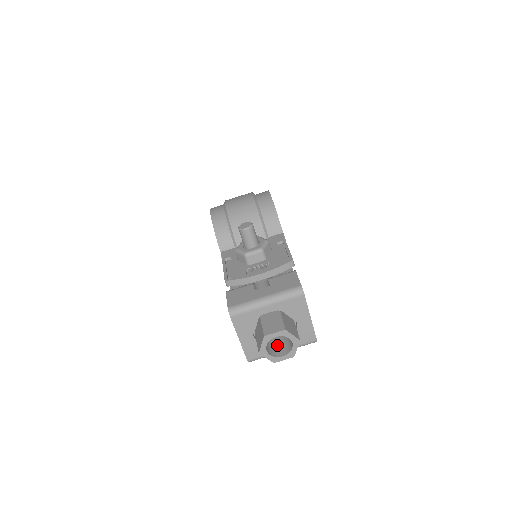
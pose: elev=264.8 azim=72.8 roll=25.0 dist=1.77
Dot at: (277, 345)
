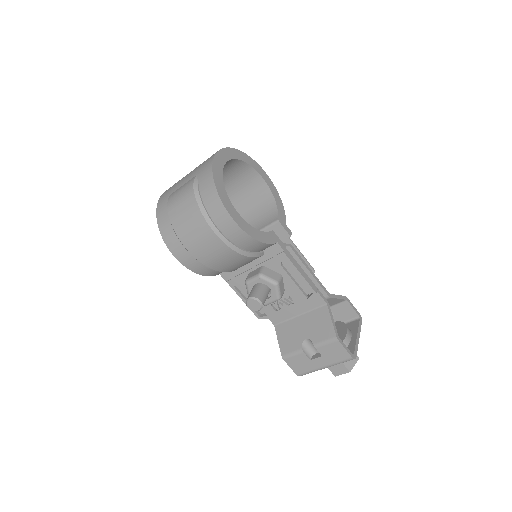
Dot at: occluded
